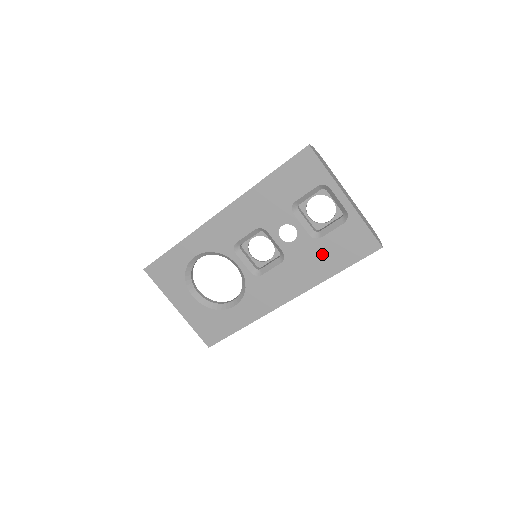
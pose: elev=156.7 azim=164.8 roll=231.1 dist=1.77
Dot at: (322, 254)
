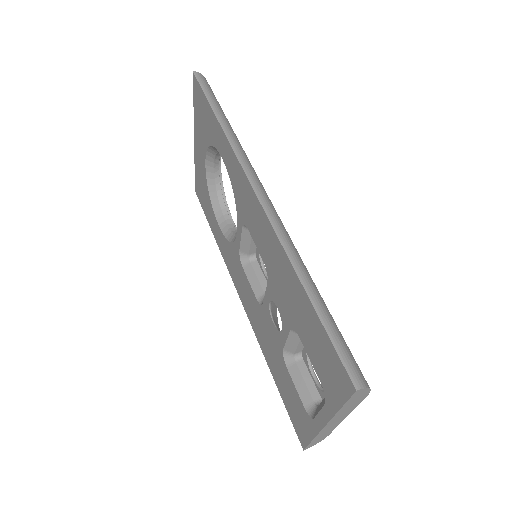
Dot at: (277, 362)
